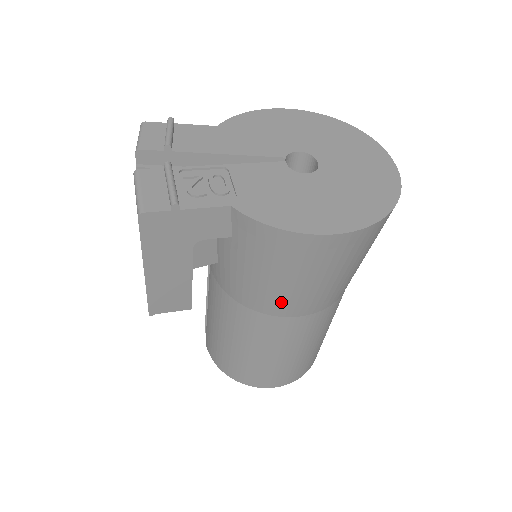
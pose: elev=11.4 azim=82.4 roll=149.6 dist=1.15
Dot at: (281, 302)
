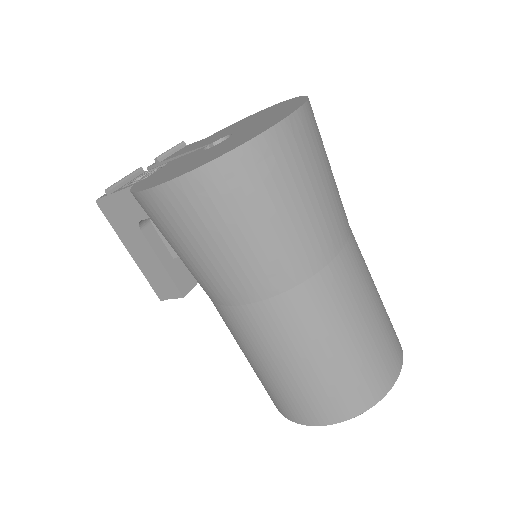
Dot at: (204, 283)
